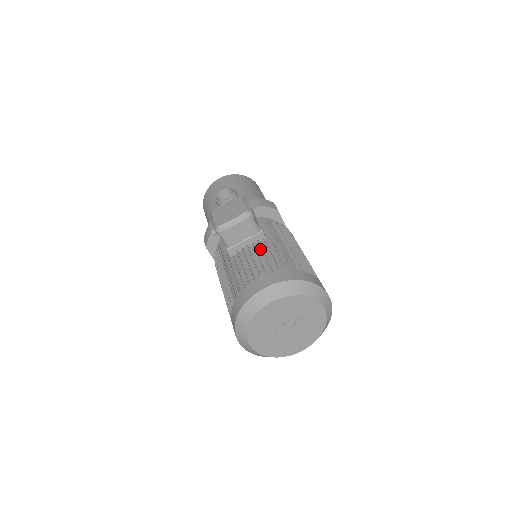
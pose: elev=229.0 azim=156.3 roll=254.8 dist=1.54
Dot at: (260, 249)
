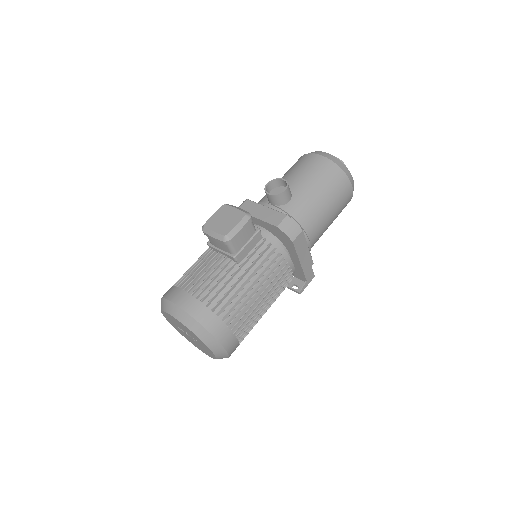
Dot at: (222, 268)
